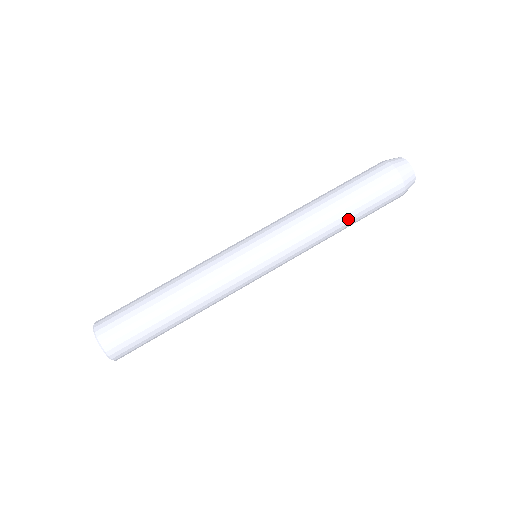
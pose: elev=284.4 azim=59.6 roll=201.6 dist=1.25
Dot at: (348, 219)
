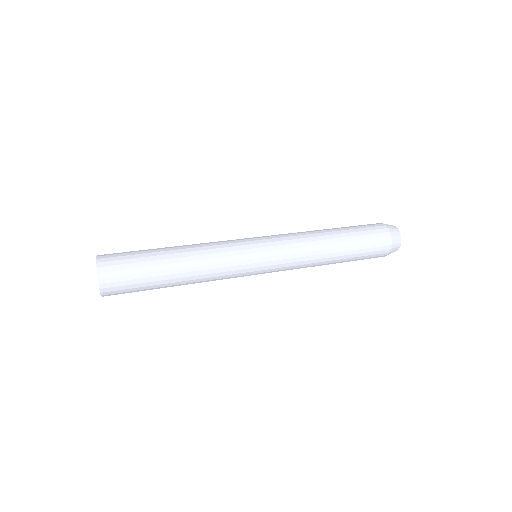
Dot at: (339, 238)
